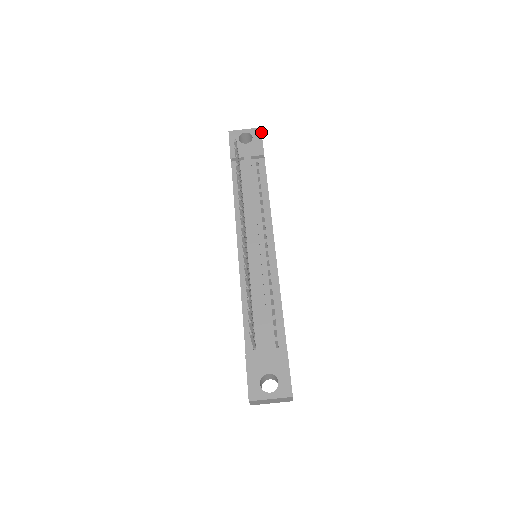
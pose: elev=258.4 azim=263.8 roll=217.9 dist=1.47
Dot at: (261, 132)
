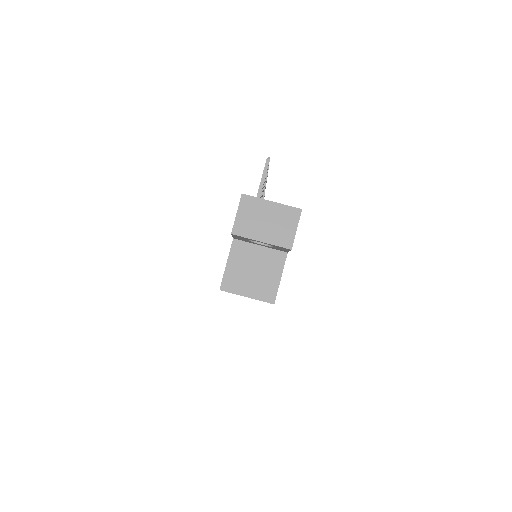
Dot at: occluded
